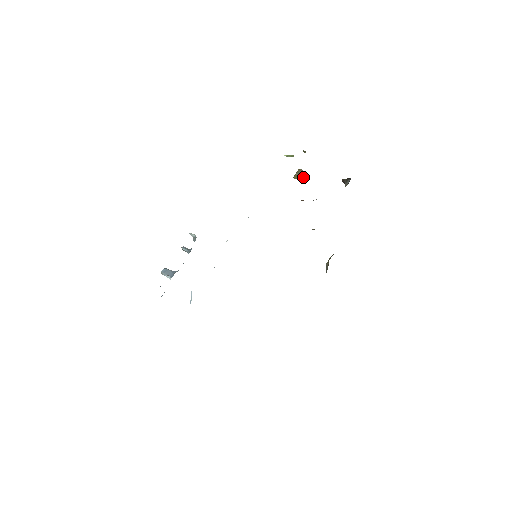
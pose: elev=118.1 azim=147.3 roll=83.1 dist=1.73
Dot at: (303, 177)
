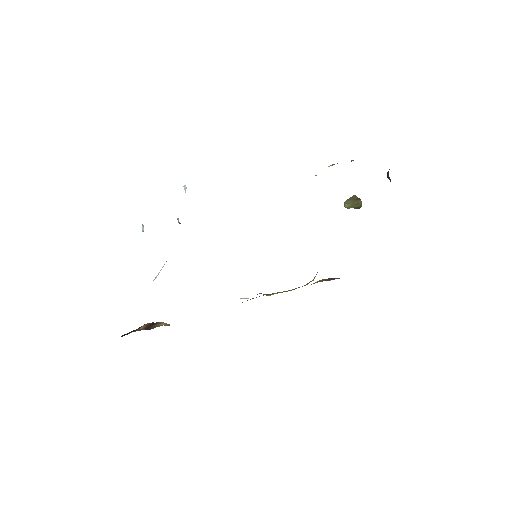
Dot at: (354, 203)
